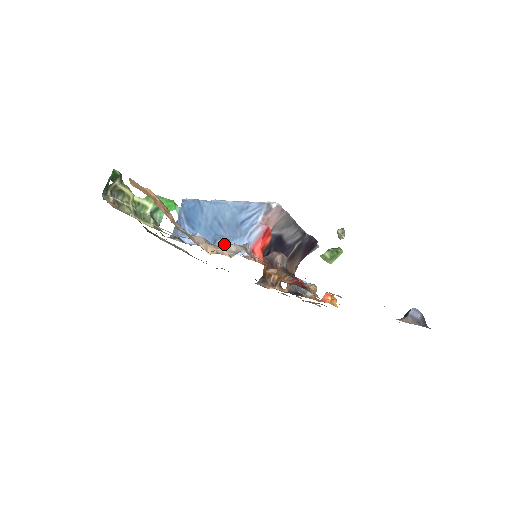
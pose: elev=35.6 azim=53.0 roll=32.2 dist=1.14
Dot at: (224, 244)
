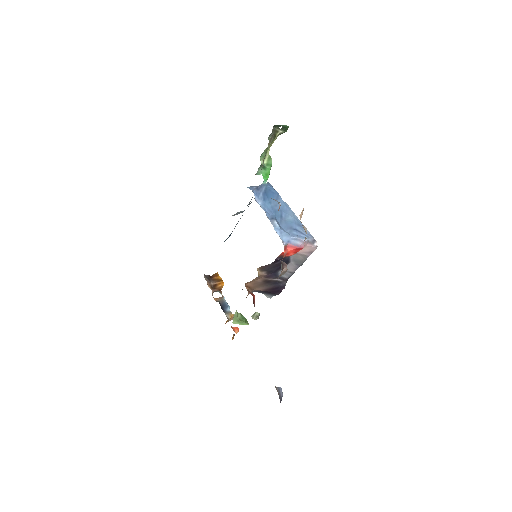
Dot at: (277, 225)
